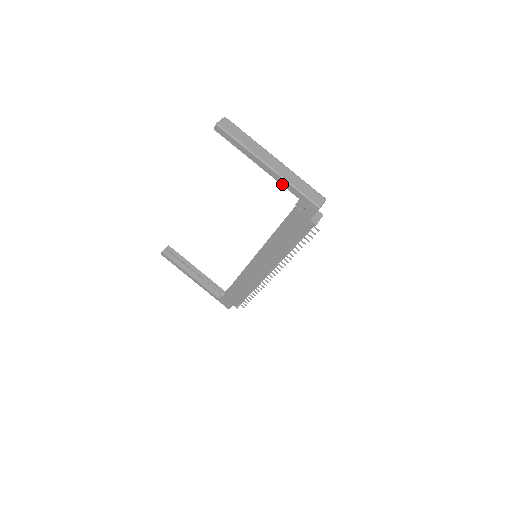
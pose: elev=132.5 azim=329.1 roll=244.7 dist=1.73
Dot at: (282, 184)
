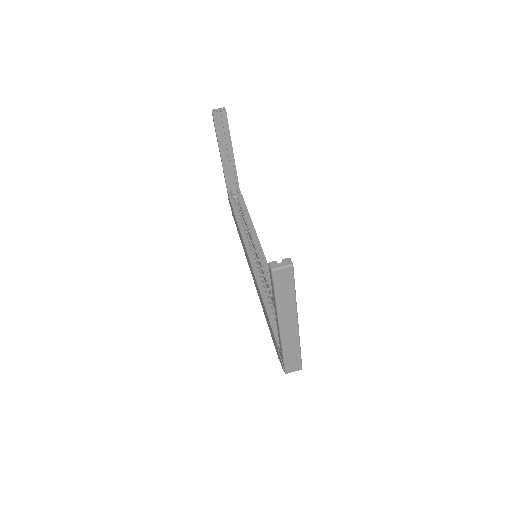
Dot at: (279, 338)
